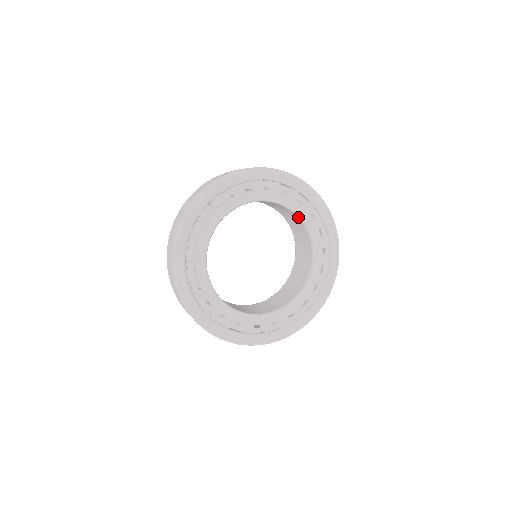
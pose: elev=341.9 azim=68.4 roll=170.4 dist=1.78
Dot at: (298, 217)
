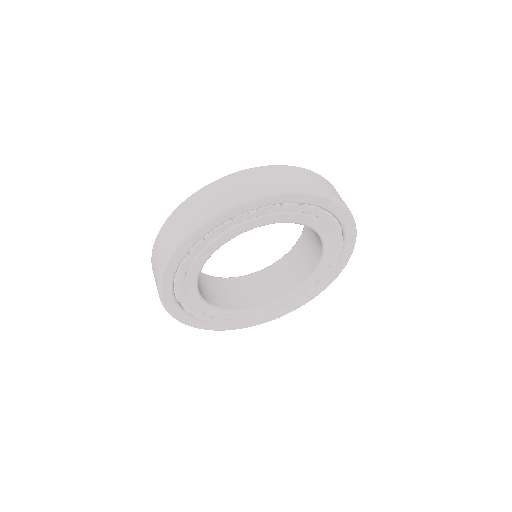
Dot at: (313, 230)
